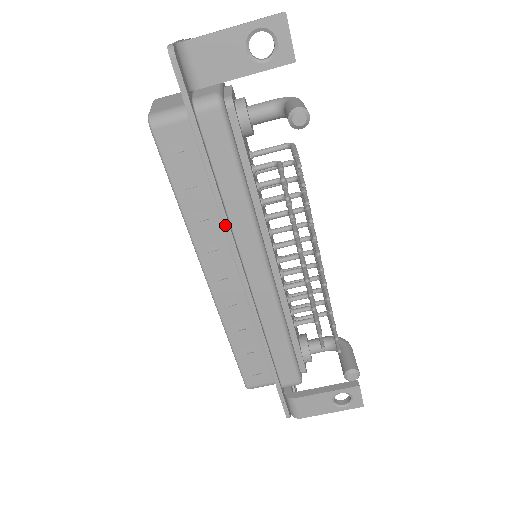
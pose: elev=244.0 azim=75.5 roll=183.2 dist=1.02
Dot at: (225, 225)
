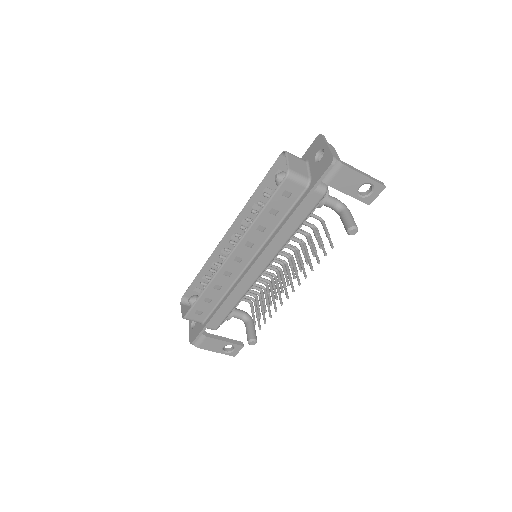
Dot at: (271, 242)
